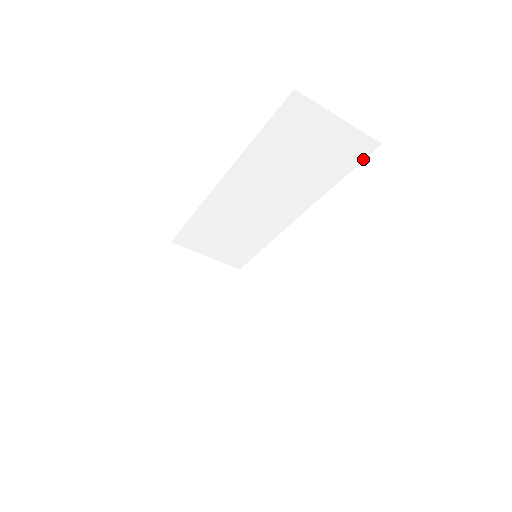
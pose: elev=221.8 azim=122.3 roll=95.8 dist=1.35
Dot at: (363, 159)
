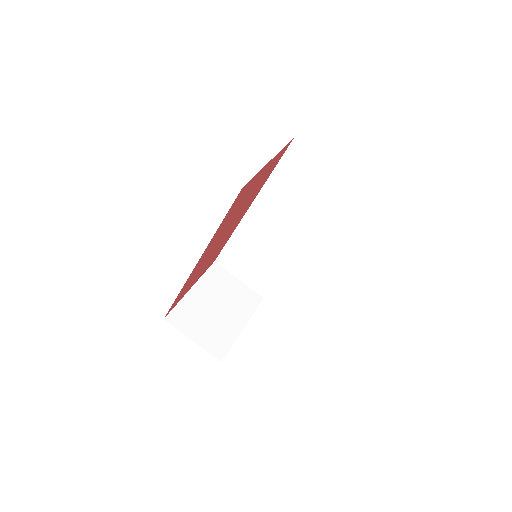
Dot at: occluded
